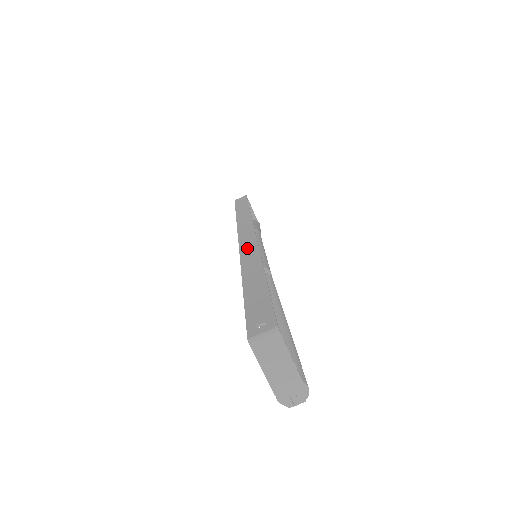
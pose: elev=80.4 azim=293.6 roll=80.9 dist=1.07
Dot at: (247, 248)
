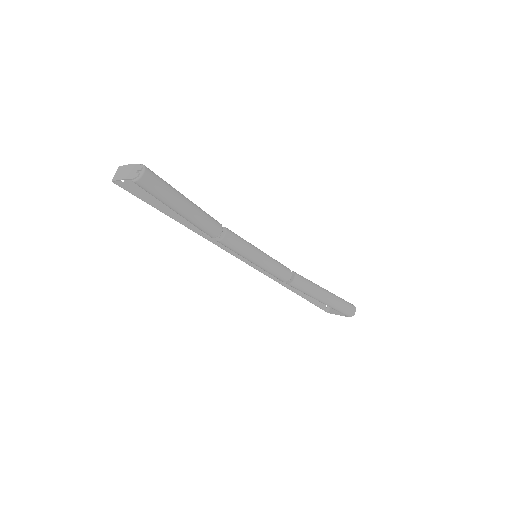
Dot at: occluded
